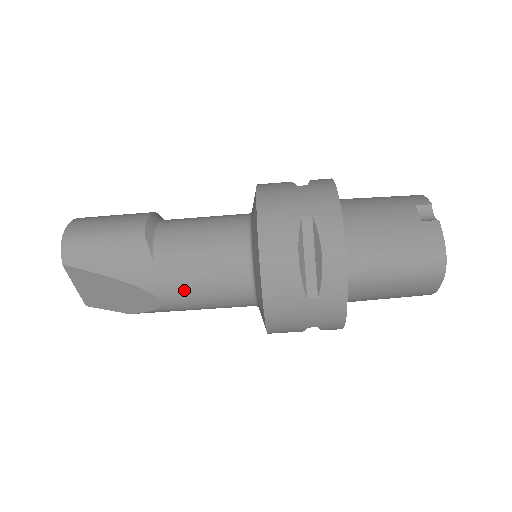
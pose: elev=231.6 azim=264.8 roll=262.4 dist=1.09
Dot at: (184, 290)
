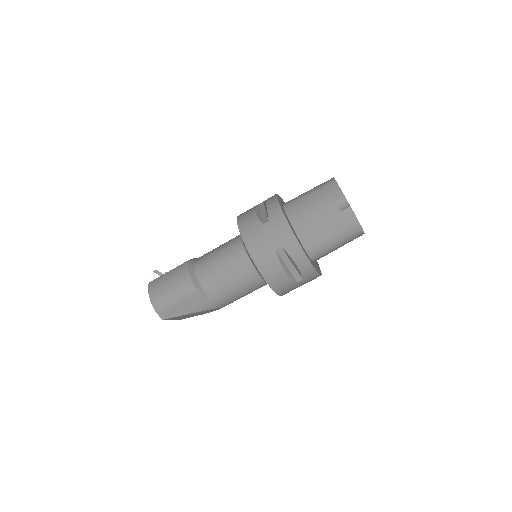
Dot at: (231, 300)
